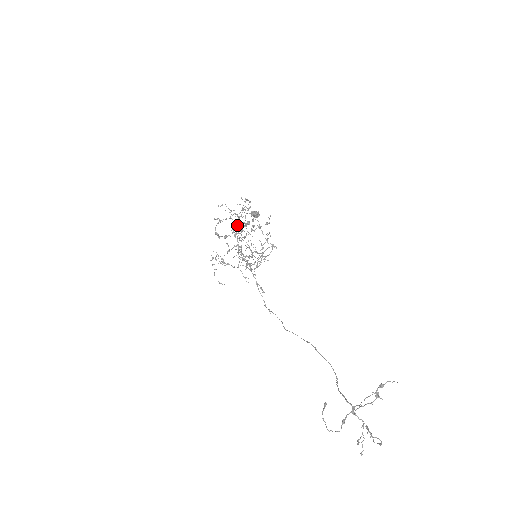
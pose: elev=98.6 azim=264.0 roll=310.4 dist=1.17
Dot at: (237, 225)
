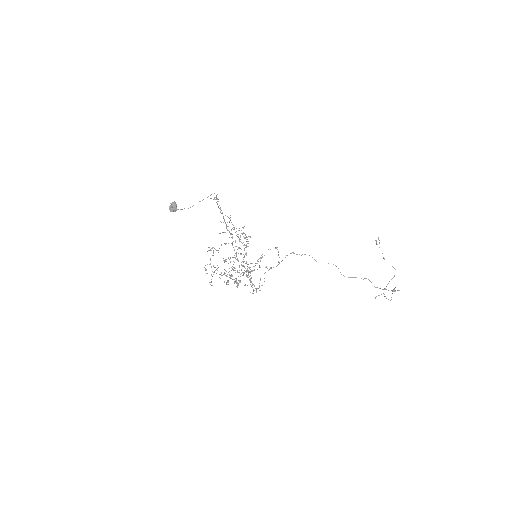
Dot at: occluded
